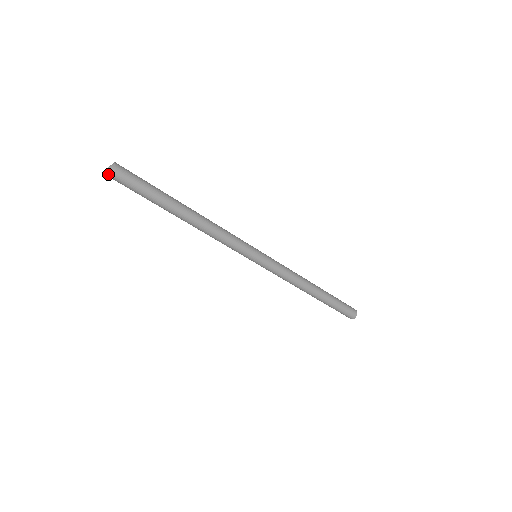
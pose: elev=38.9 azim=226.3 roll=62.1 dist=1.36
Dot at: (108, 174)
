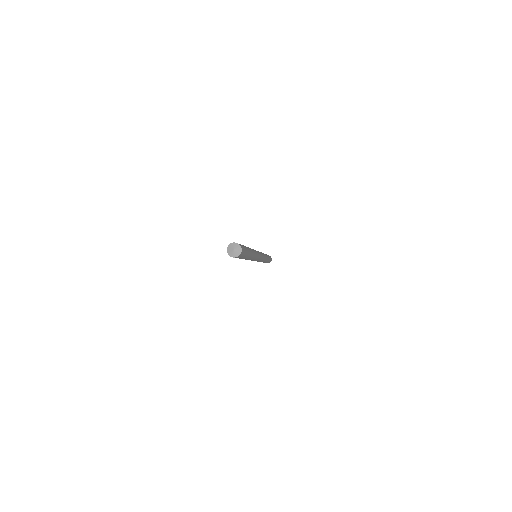
Dot at: (230, 255)
